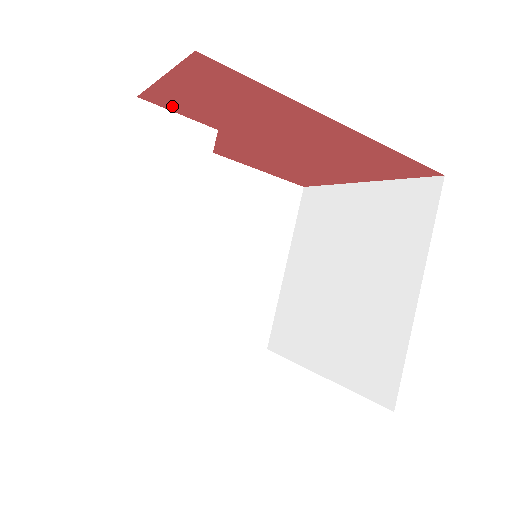
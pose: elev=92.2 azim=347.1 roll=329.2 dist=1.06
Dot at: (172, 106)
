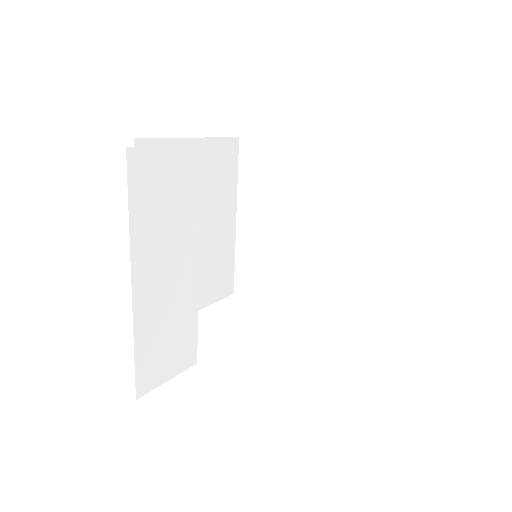
Dot at: occluded
